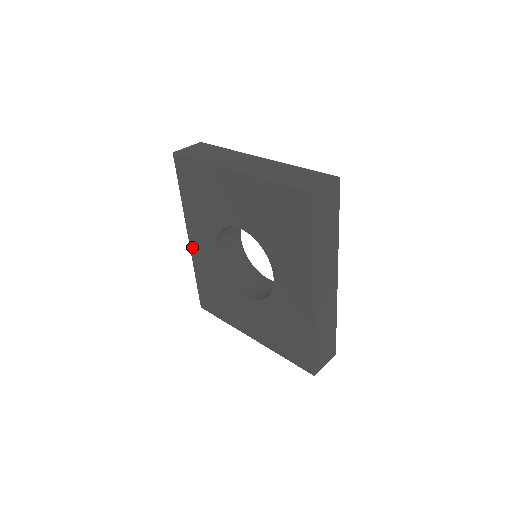
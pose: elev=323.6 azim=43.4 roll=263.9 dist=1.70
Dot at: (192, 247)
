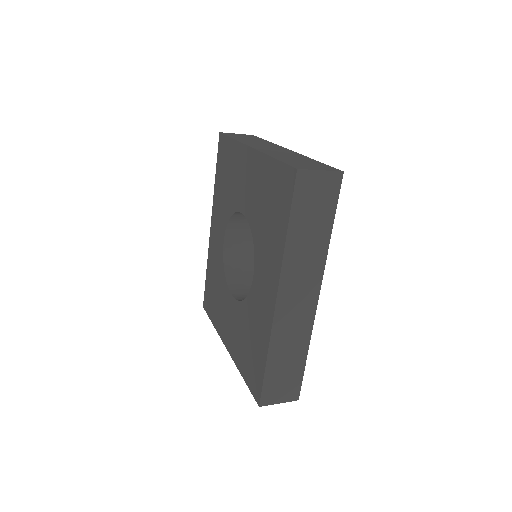
Dot at: (211, 236)
